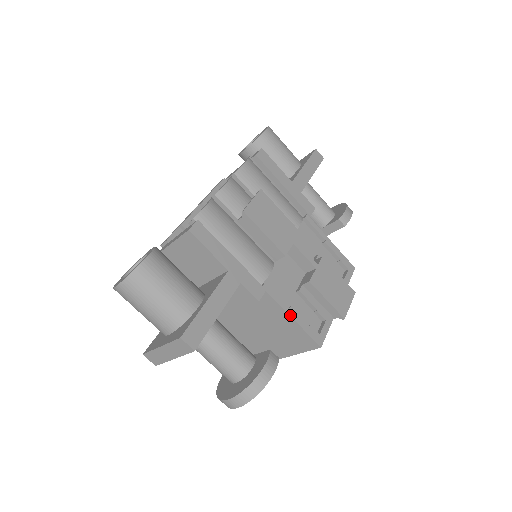
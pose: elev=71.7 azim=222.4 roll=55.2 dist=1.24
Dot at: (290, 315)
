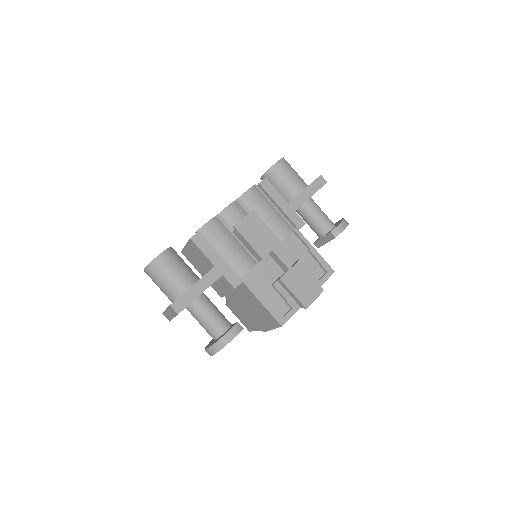
Dot at: (260, 301)
